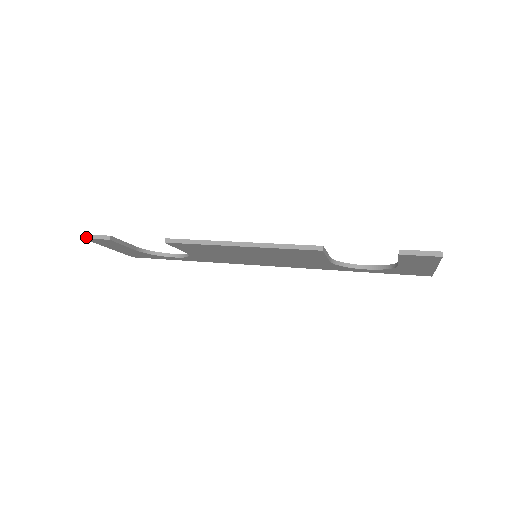
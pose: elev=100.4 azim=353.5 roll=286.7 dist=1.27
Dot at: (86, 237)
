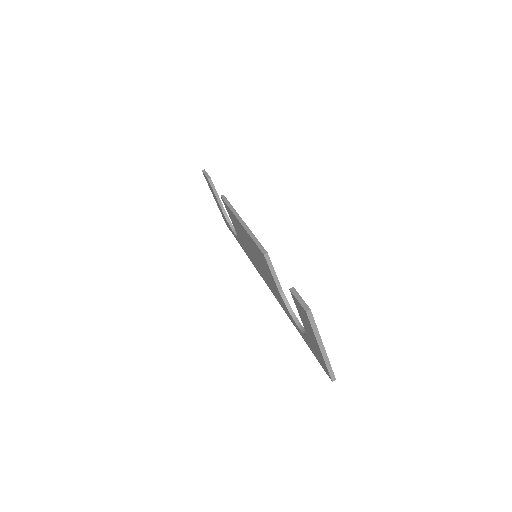
Dot at: (204, 171)
